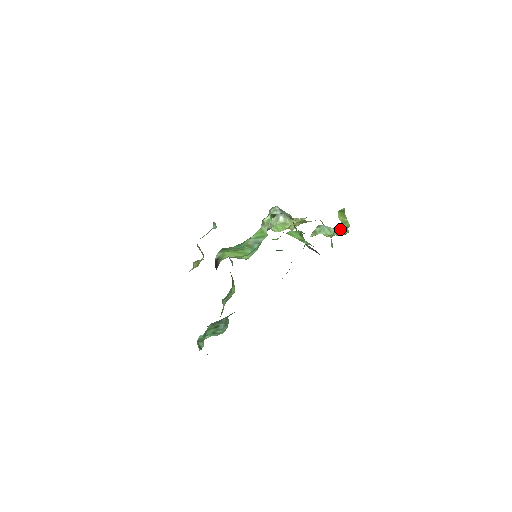
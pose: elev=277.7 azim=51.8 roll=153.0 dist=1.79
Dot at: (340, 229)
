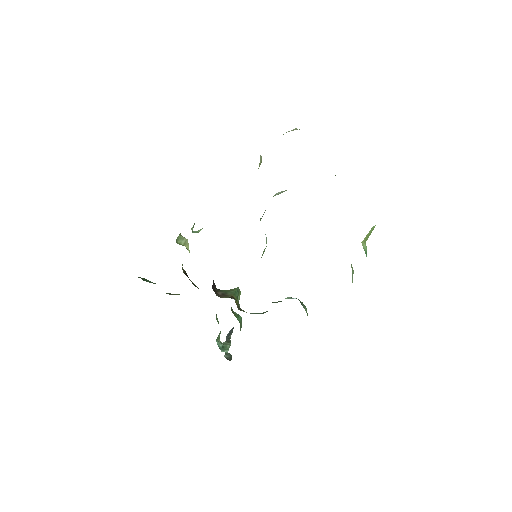
Dot at: occluded
